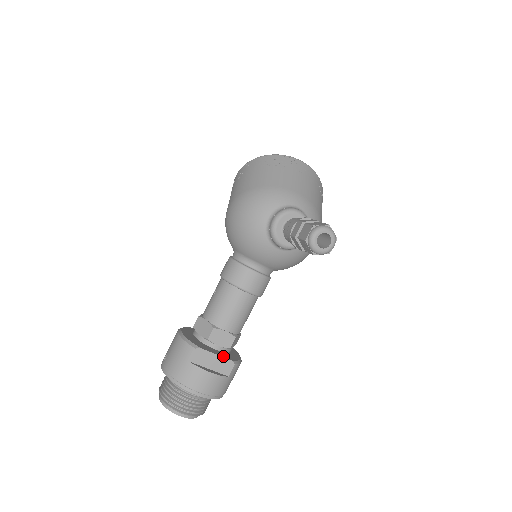
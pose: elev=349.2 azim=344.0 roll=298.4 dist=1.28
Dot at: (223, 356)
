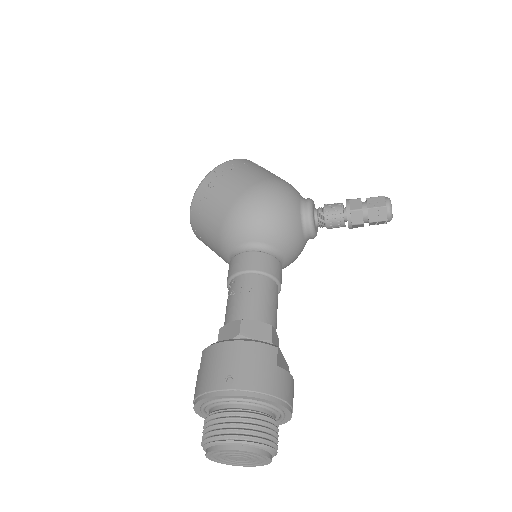
Dot at: occluded
